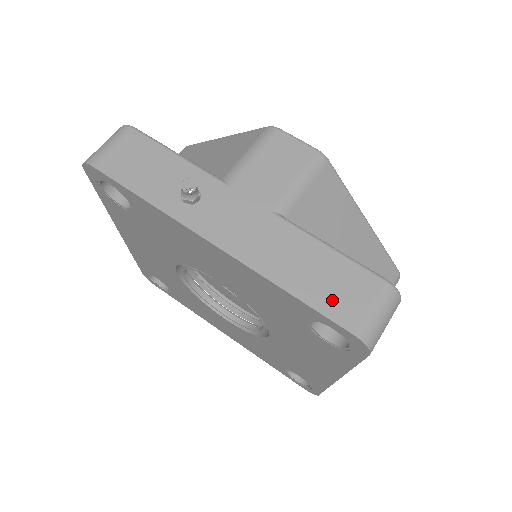
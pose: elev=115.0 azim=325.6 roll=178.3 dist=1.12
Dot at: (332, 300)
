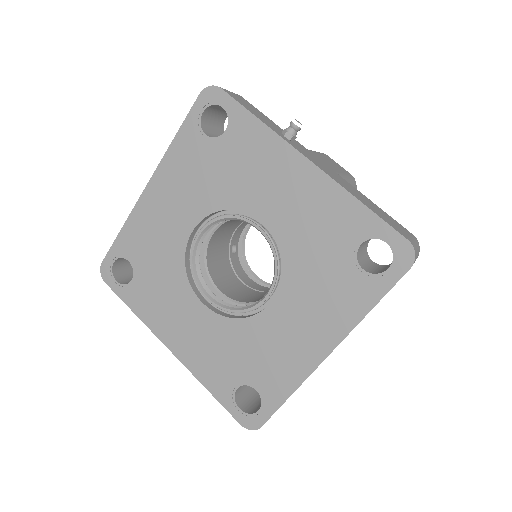
Dot at: (389, 221)
